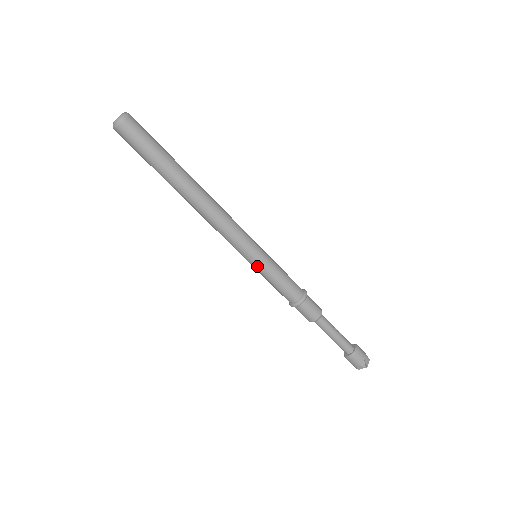
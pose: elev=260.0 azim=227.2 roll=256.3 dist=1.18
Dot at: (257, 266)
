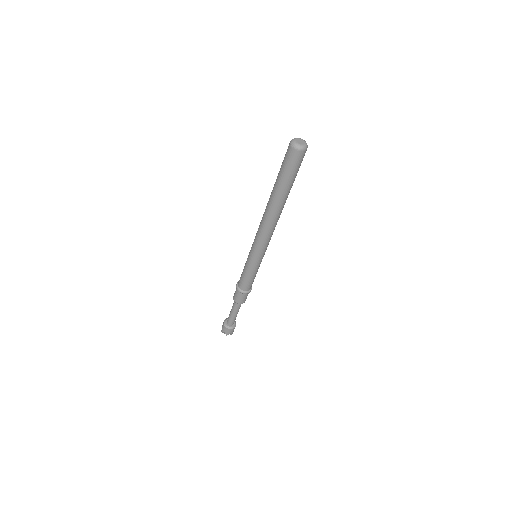
Dot at: (250, 262)
